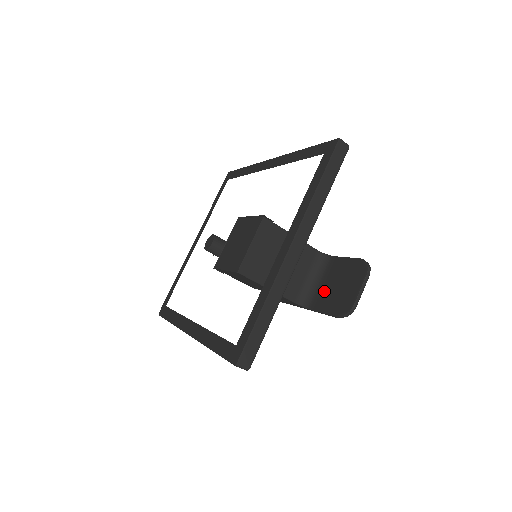
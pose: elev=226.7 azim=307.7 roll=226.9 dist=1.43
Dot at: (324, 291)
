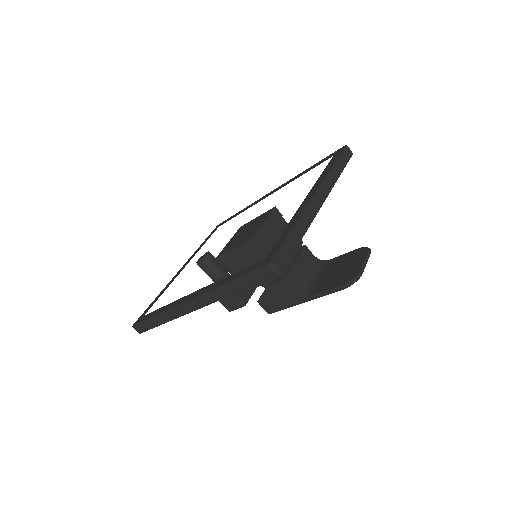
Dot at: (324, 279)
